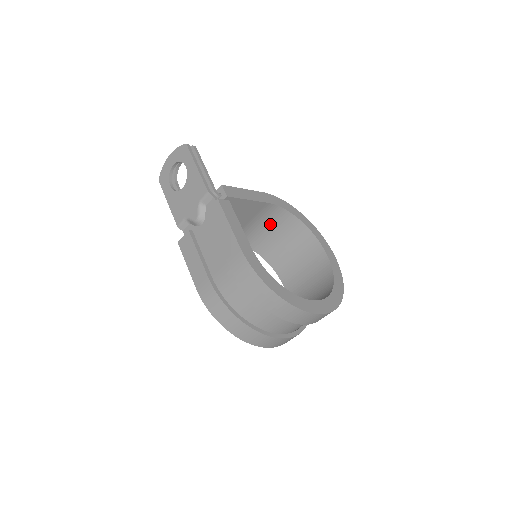
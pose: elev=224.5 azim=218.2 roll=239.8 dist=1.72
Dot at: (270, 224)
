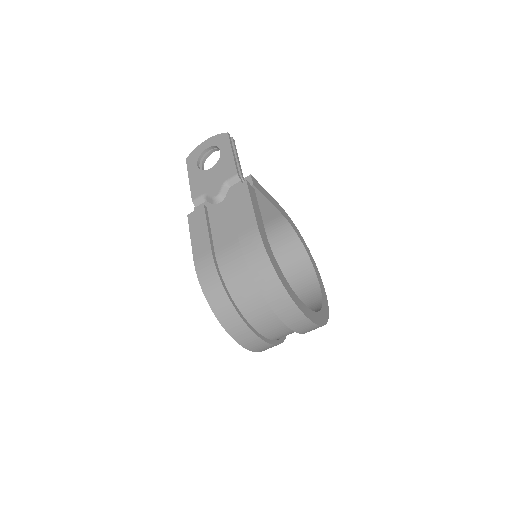
Dot at: (273, 239)
